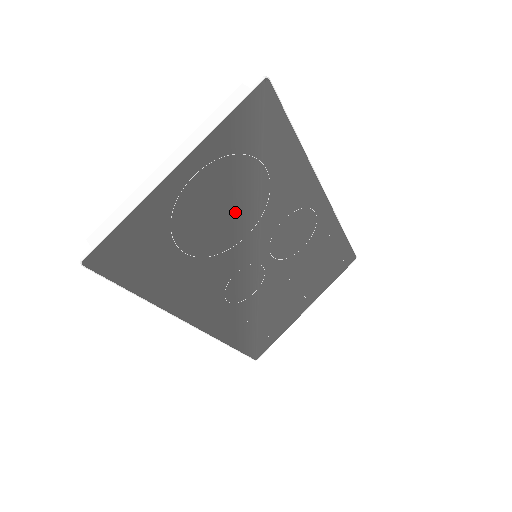
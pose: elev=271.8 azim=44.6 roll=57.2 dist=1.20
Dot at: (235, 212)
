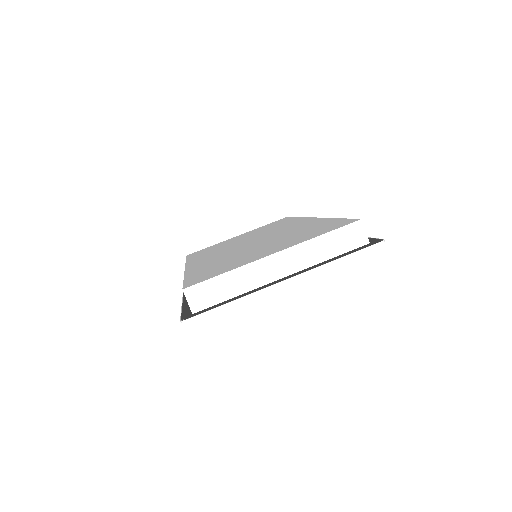
Dot at: occluded
